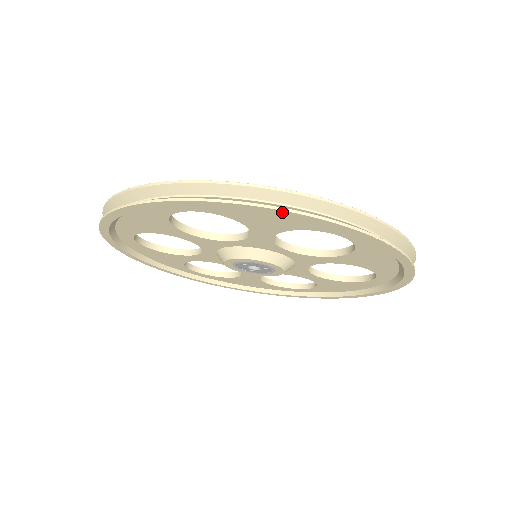
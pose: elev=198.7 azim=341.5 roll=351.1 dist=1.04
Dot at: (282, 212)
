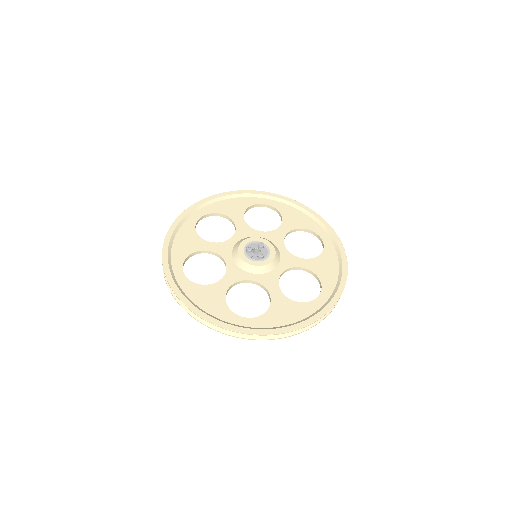
Dot at: (198, 319)
